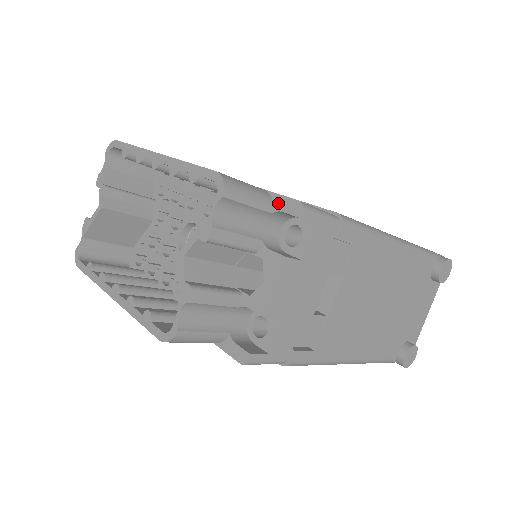
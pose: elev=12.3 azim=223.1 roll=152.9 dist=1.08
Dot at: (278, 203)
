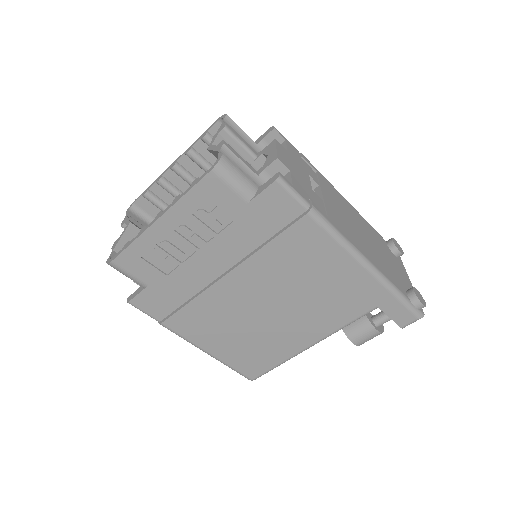
Dot at: (258, 140)
